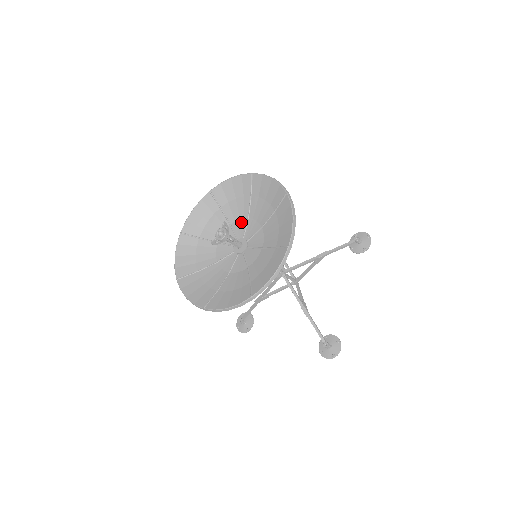
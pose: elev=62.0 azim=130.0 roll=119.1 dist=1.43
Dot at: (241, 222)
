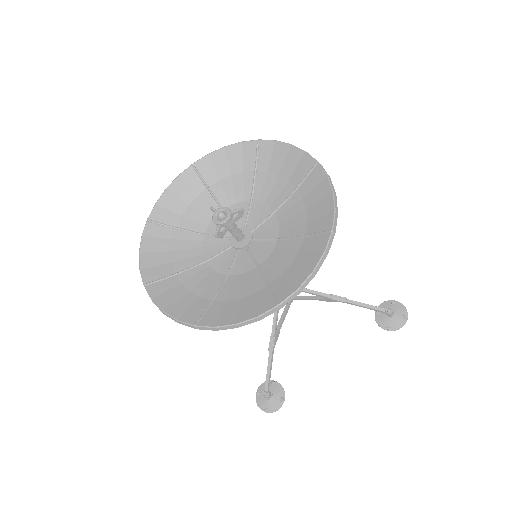
Dot at: occluded
